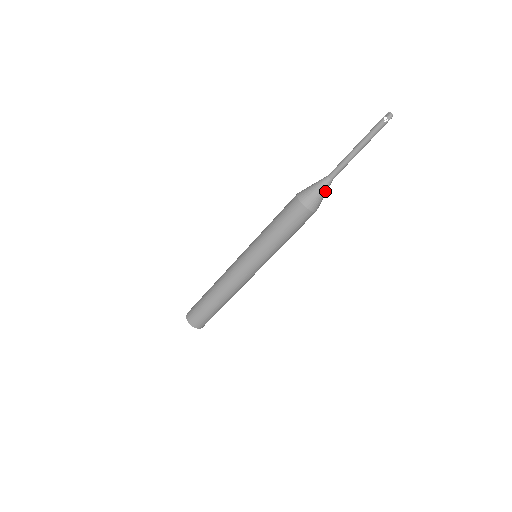
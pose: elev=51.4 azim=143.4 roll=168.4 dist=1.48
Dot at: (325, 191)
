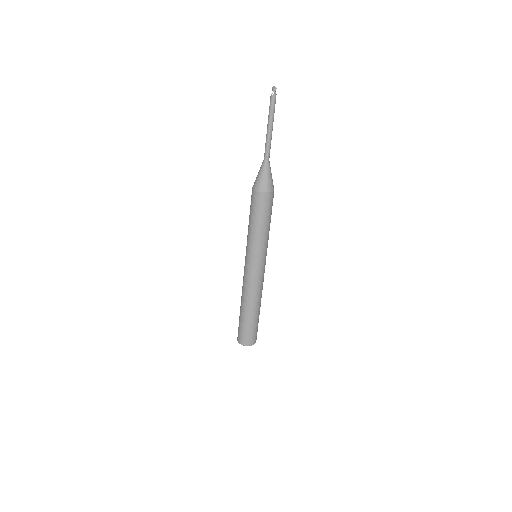
Dot at: (268, 172)
